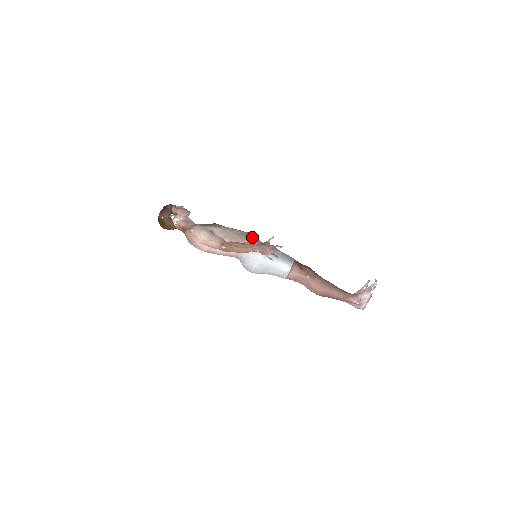
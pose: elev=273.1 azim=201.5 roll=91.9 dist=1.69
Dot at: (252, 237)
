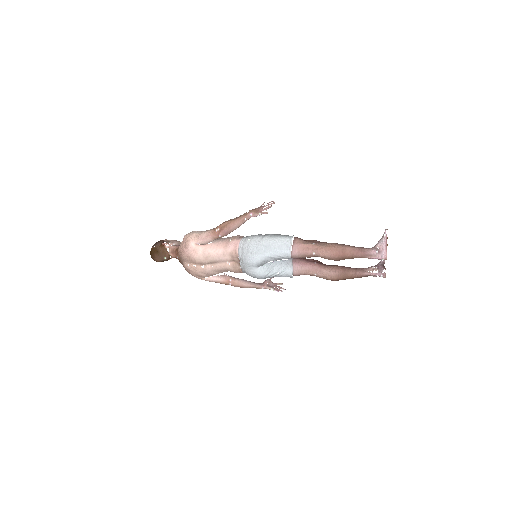
Dot at: occluded
